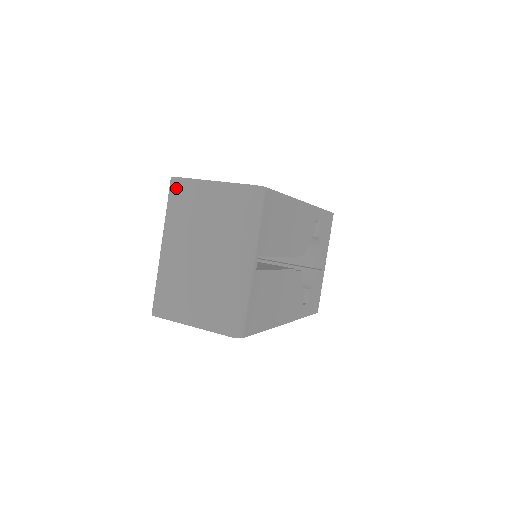
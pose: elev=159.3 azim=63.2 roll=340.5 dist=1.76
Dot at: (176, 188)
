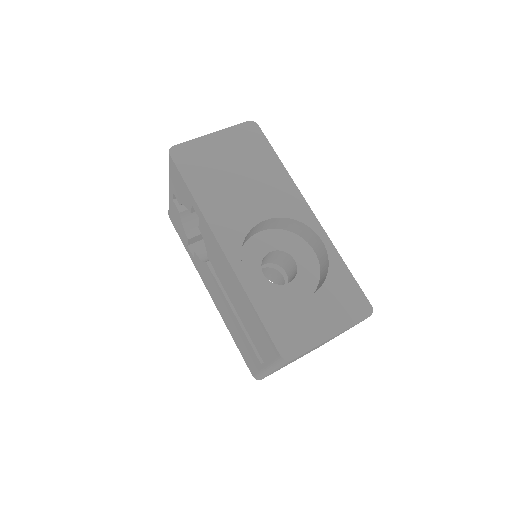
Dot at: occluded
